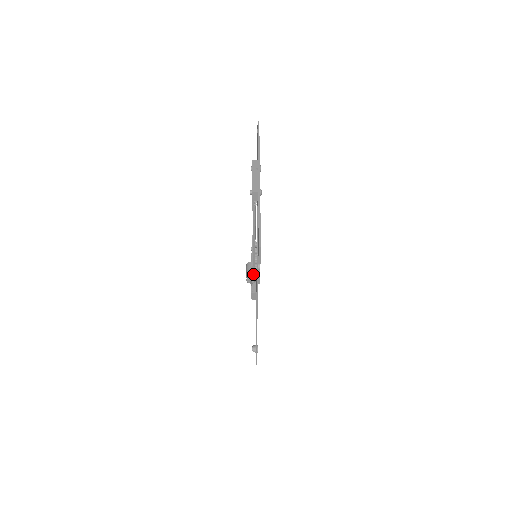
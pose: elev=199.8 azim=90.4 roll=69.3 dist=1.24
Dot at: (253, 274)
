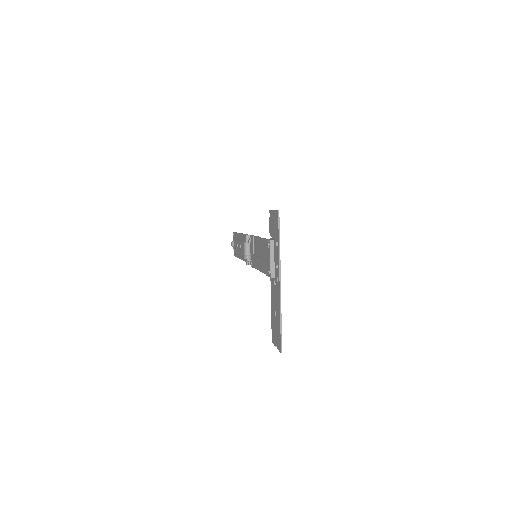
Dot at: occluded
